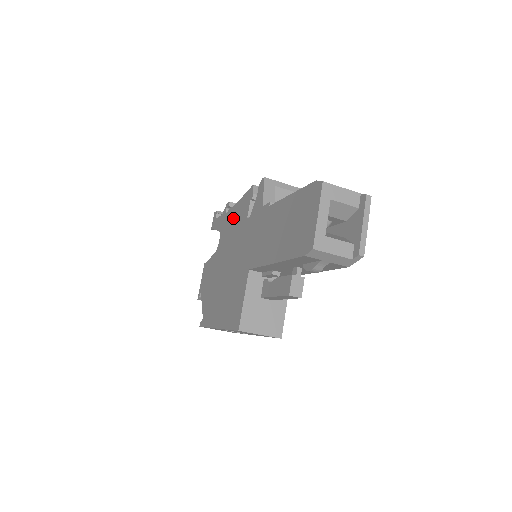
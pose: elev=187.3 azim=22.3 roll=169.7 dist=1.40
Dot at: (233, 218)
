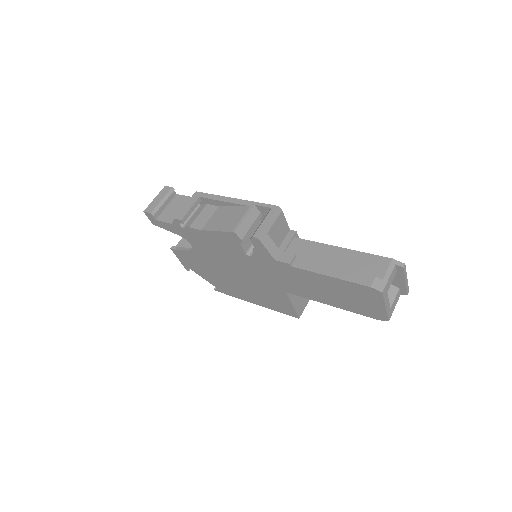
Dot at: (209, 241)
